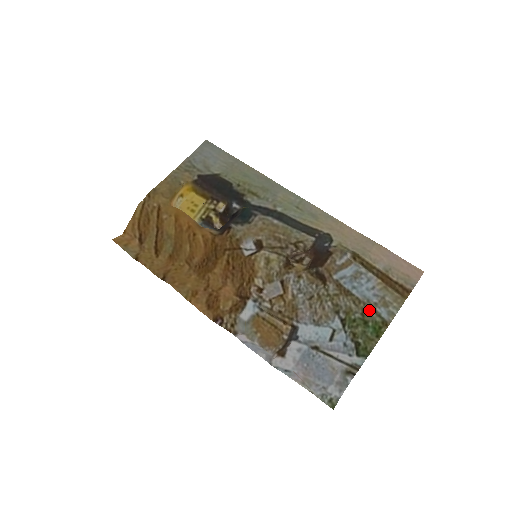
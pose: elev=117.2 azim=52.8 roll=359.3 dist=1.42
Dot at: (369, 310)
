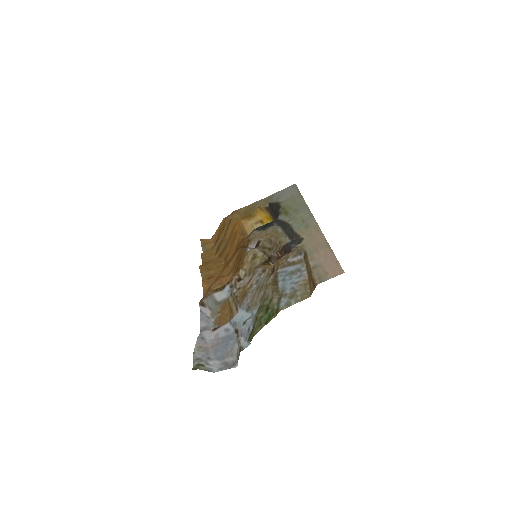
Dot at: (276, 298)
